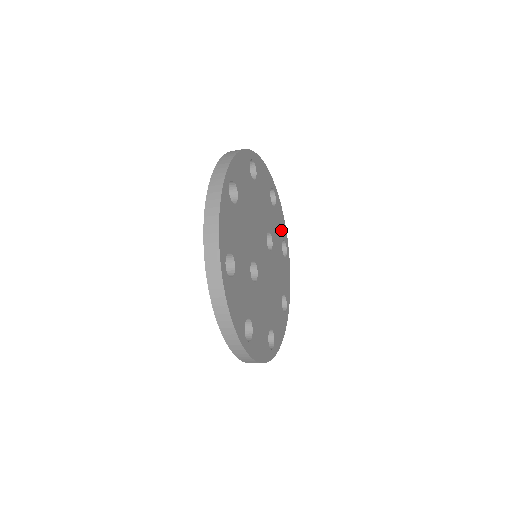
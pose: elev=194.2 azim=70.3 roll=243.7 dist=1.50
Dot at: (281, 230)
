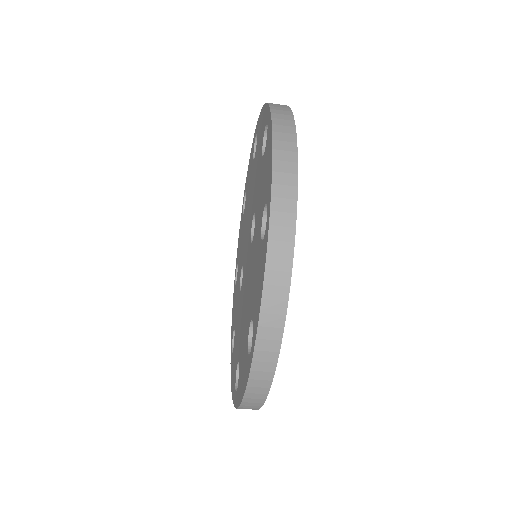
Dot at: occluded
